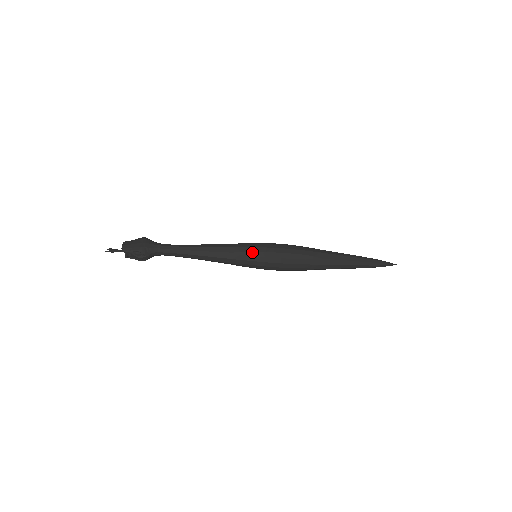
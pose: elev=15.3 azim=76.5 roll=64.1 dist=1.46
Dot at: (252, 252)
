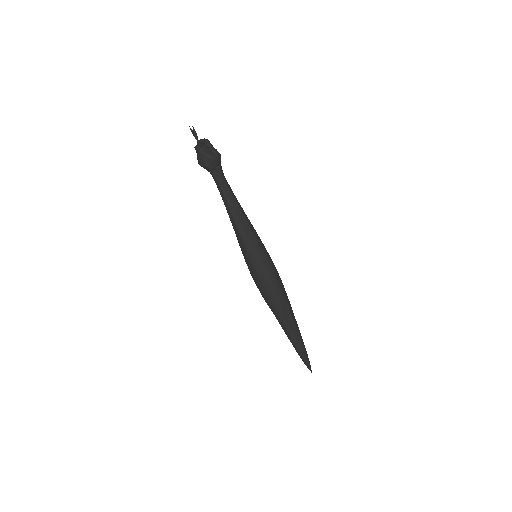
Dot at: occluded
